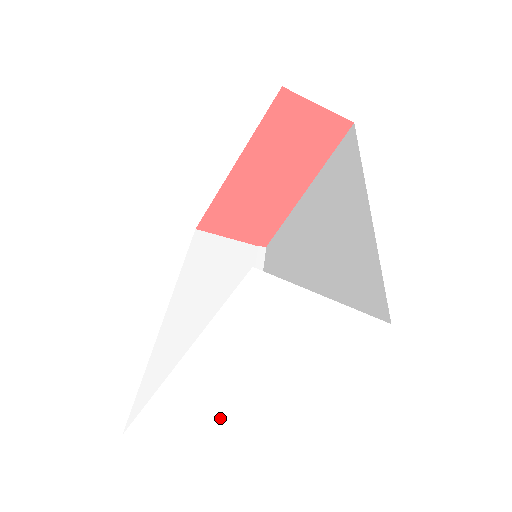
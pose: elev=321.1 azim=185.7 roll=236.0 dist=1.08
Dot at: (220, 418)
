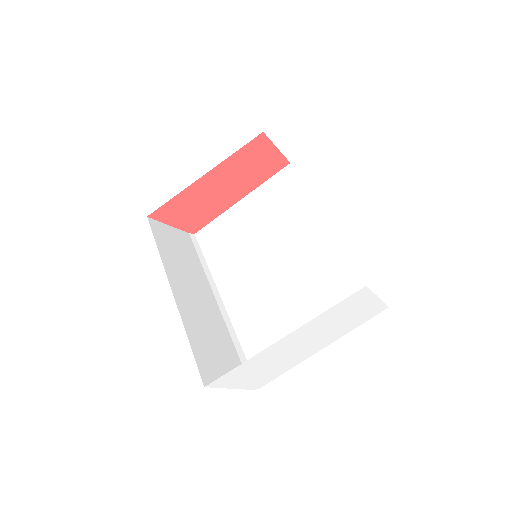
Dot at: (276, 364)
